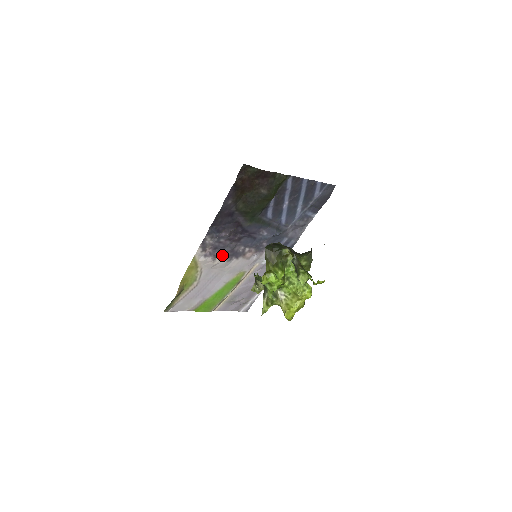
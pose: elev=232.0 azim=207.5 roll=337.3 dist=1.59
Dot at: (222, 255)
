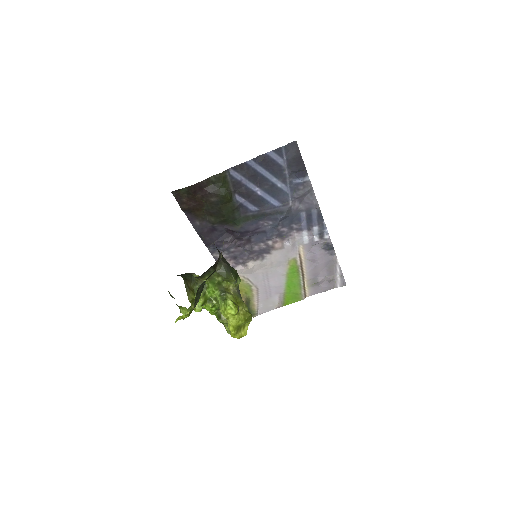
Dot at: (249, 259)
